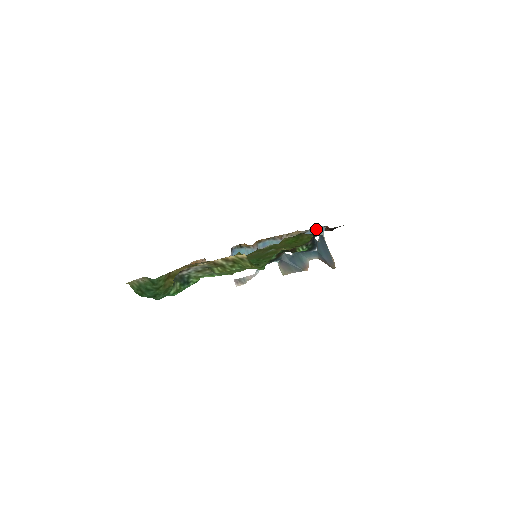
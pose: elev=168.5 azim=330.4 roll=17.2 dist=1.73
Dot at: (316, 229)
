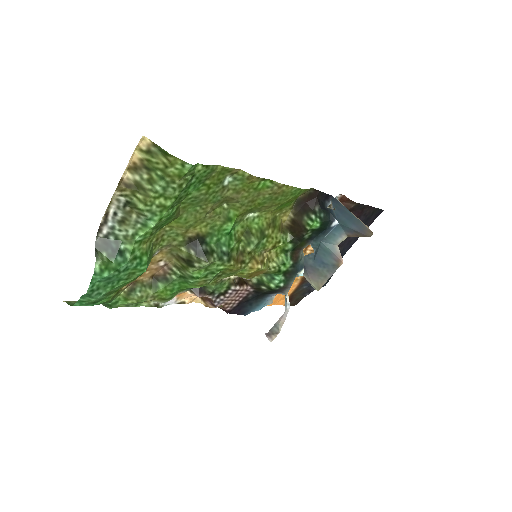
Dot at: occluded
